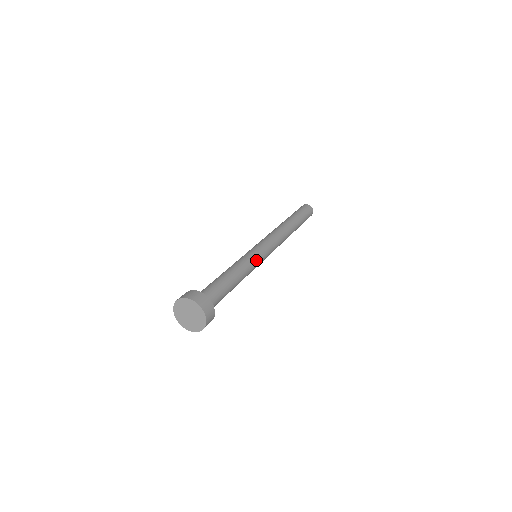
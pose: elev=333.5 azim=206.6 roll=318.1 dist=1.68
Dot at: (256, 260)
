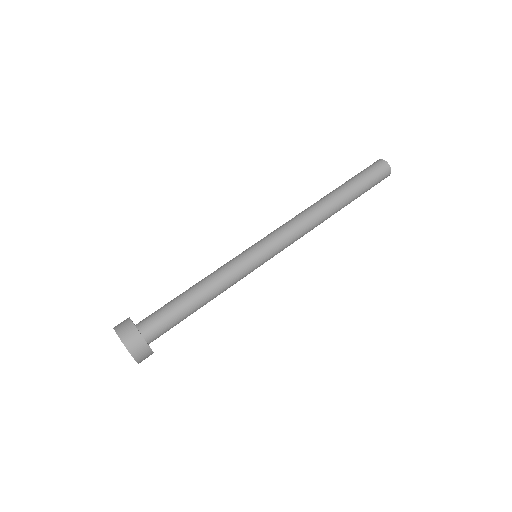
Dot at: (247, 271)
